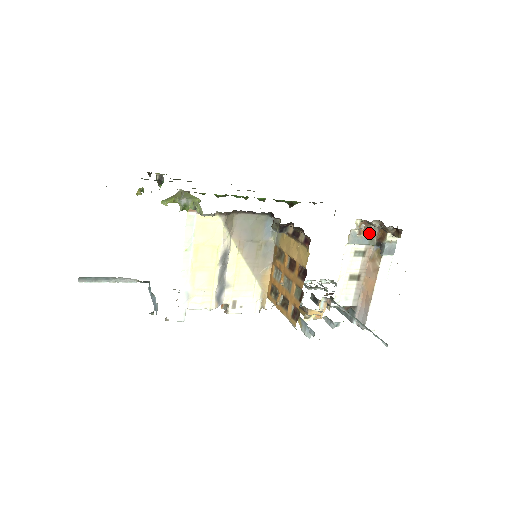
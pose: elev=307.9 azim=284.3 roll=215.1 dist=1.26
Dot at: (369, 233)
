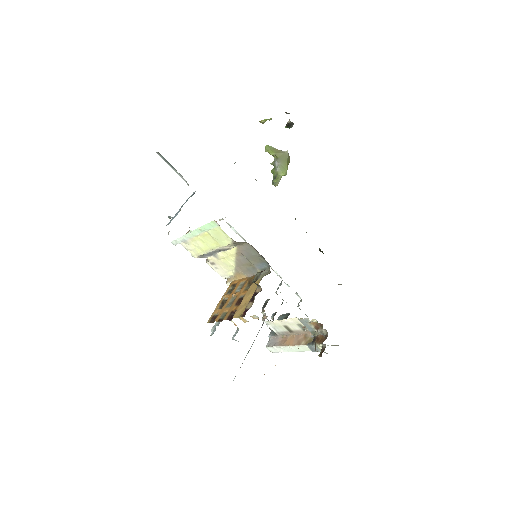
Dot at: (317, 329)
